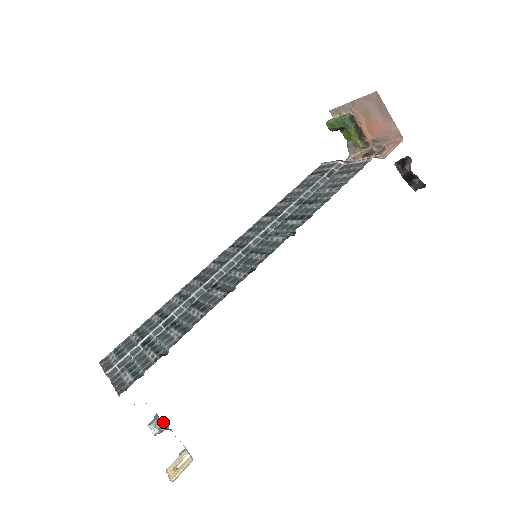
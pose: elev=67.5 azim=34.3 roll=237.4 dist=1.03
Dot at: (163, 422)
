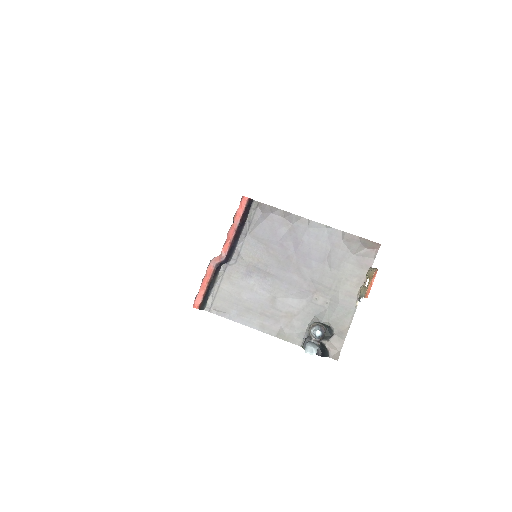
Dot at: (314, 320)
